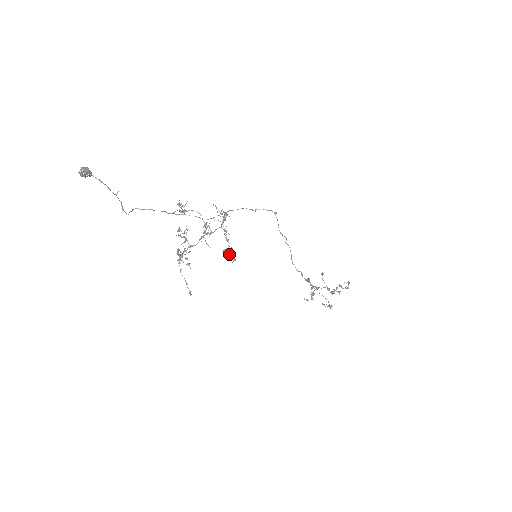
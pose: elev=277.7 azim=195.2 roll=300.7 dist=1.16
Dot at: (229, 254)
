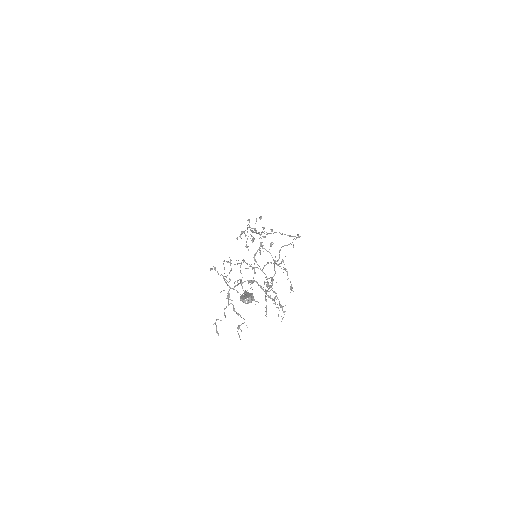
Dot at: occluded
